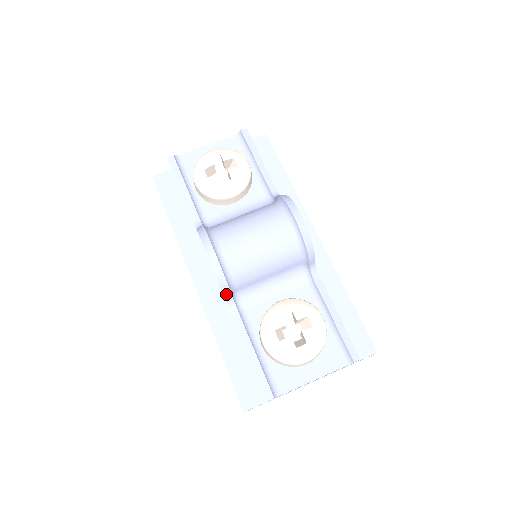
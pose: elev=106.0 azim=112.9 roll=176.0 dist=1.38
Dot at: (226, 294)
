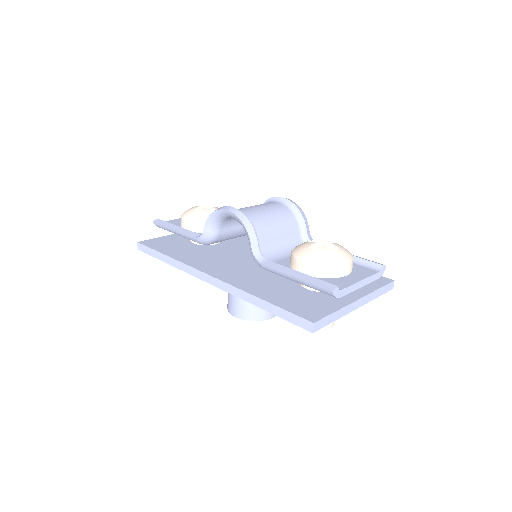
Dot at: (253, 240)
